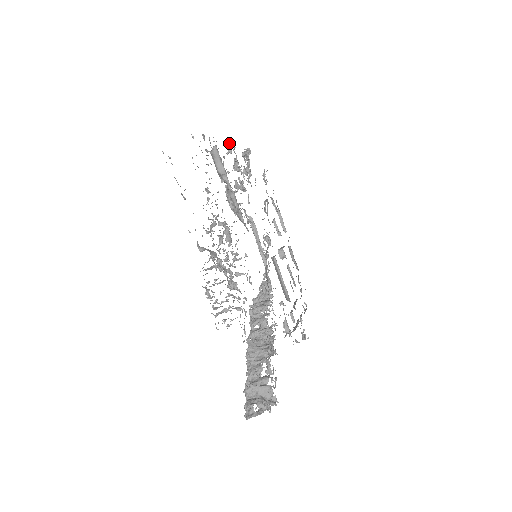
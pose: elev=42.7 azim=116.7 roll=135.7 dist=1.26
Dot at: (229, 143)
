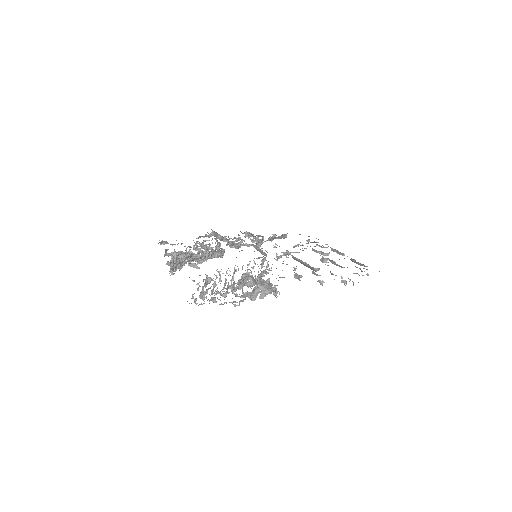
Dot at: (246, 233)
